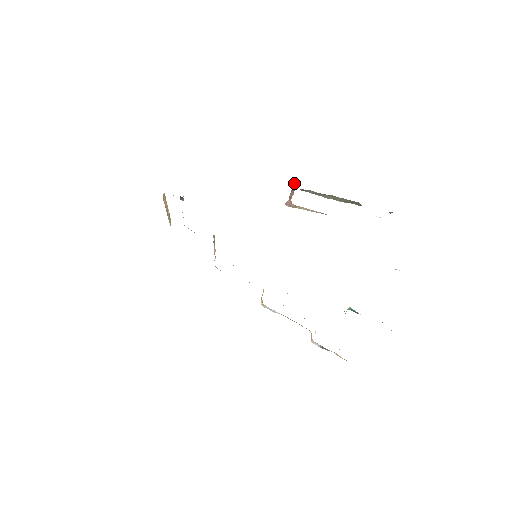
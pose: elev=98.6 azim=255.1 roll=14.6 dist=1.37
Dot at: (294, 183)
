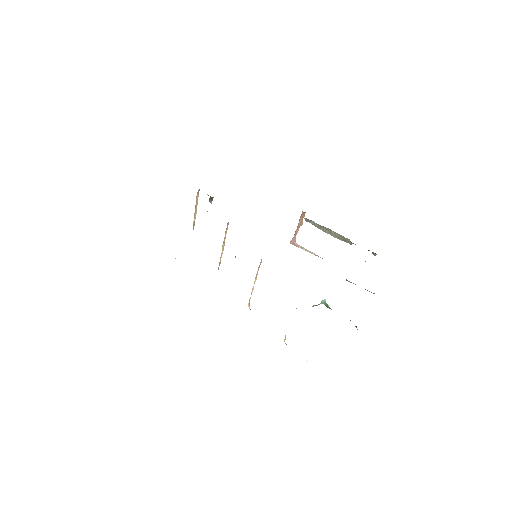
Dot at: (301, 217)
